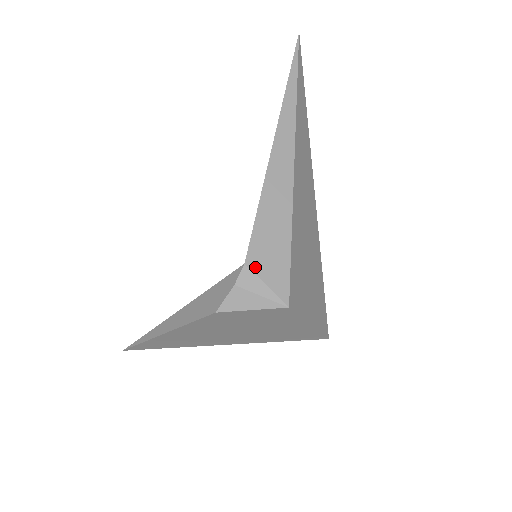
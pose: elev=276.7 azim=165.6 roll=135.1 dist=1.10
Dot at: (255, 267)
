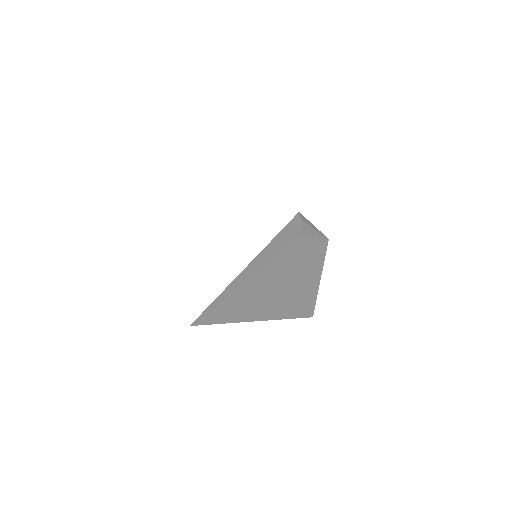
Dot at: (303, 216)
